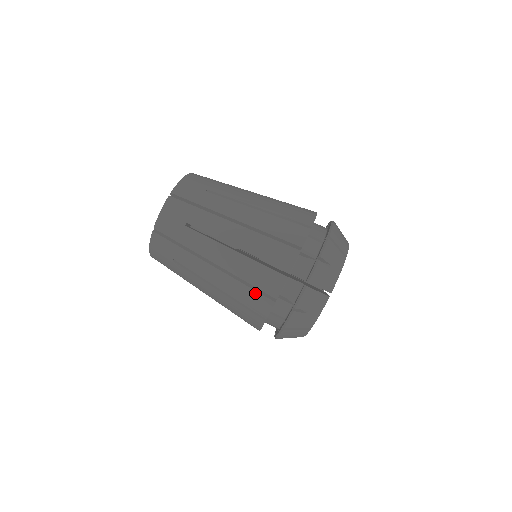
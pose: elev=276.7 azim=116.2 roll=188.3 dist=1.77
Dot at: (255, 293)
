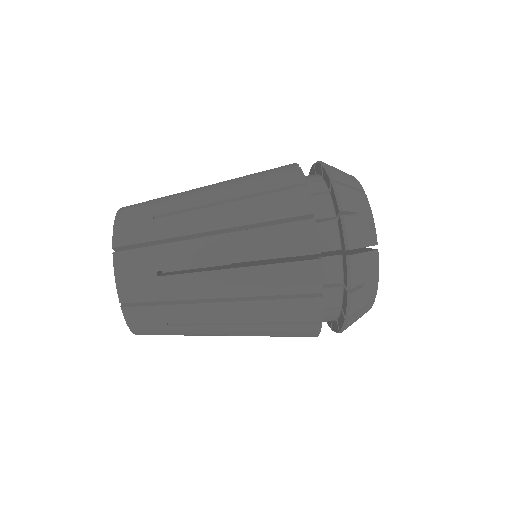
Dot at: (284, 227)
